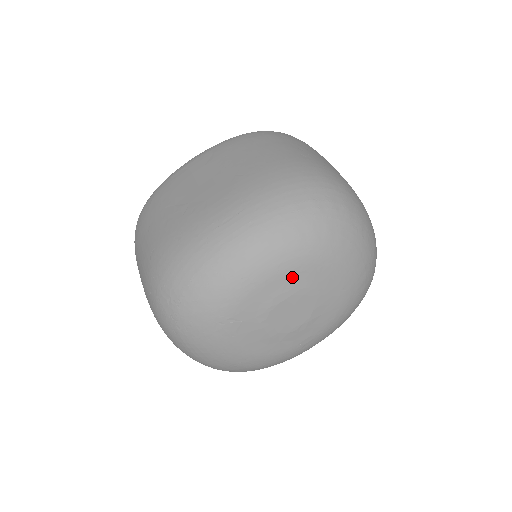
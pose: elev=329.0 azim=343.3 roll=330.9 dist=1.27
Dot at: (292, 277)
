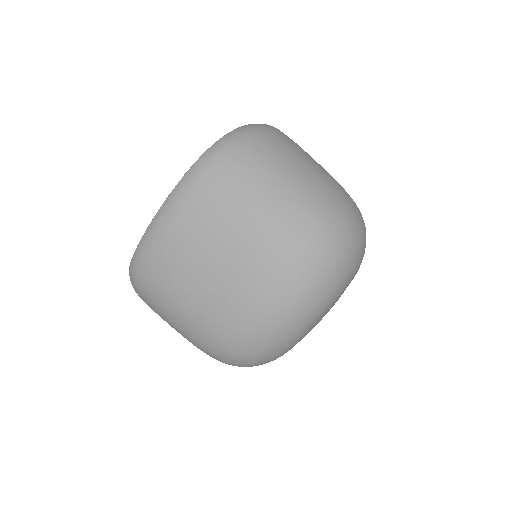
Dot at: (328, 310)
